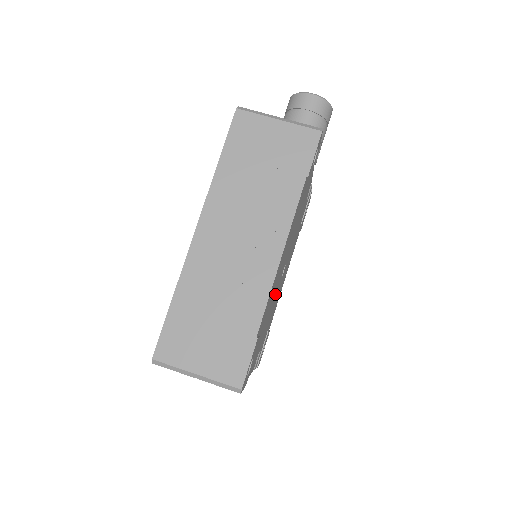
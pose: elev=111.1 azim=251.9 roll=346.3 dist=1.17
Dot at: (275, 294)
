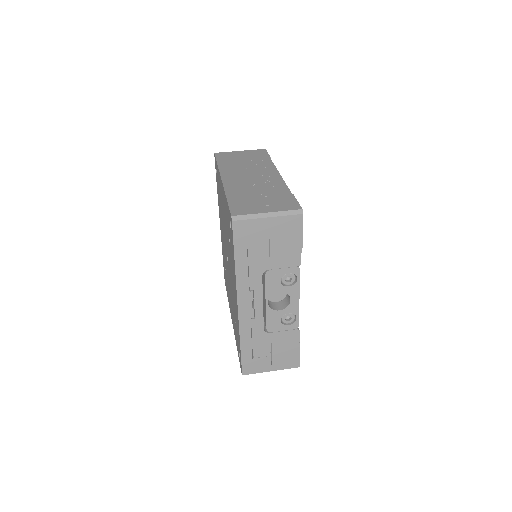
Dot at: occluded
